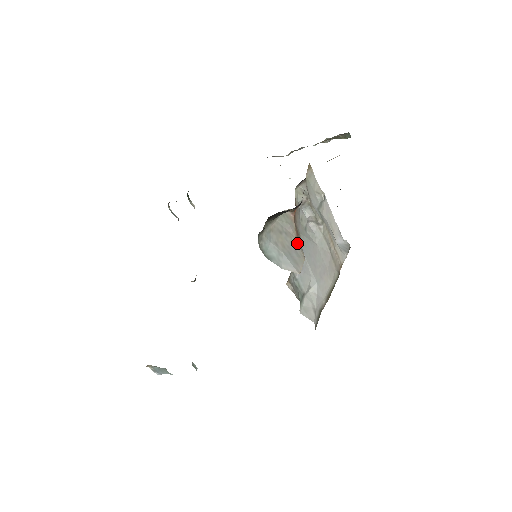
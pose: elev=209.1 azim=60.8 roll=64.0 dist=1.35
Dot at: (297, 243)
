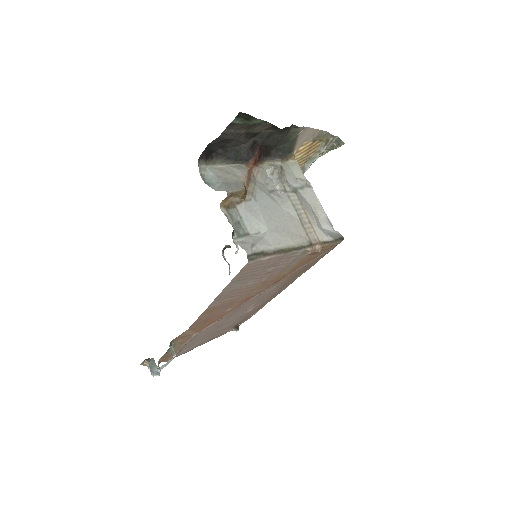
Dot at: (243, 183)
